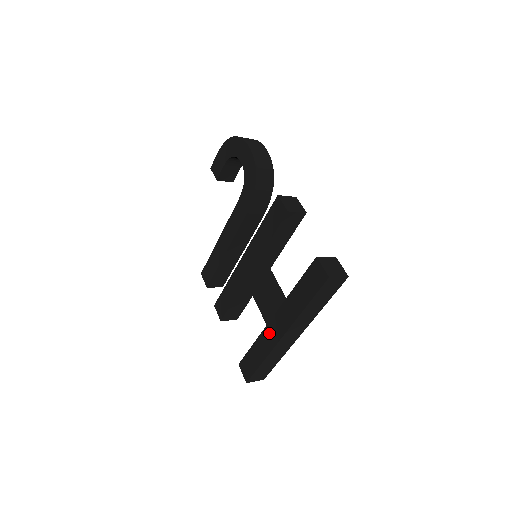
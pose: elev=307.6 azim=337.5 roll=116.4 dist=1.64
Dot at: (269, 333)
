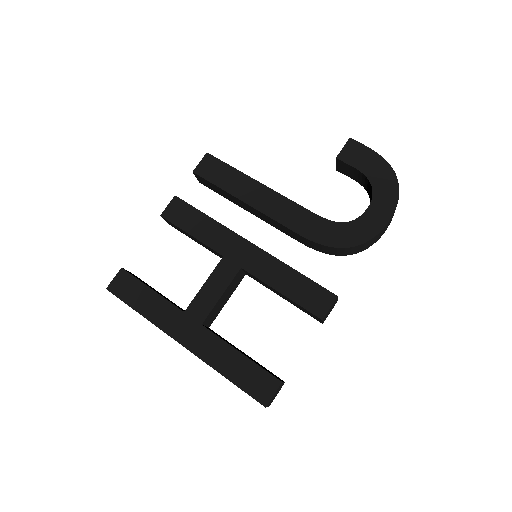
Dot at: (177, 319)
